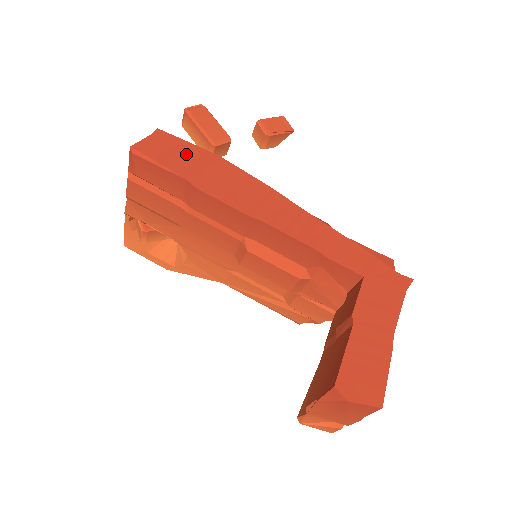
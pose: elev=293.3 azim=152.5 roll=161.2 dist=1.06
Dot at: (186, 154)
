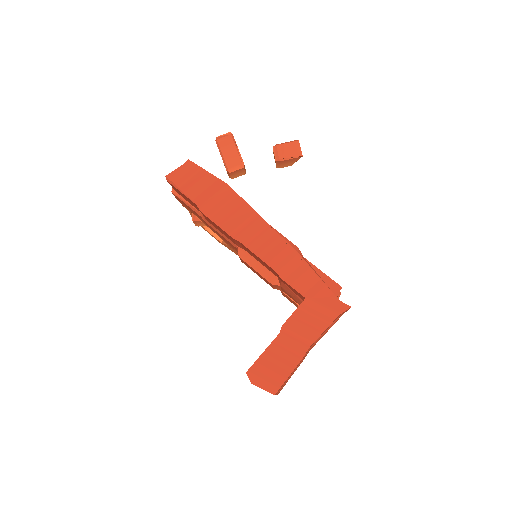
Dot at: (202, 182)
